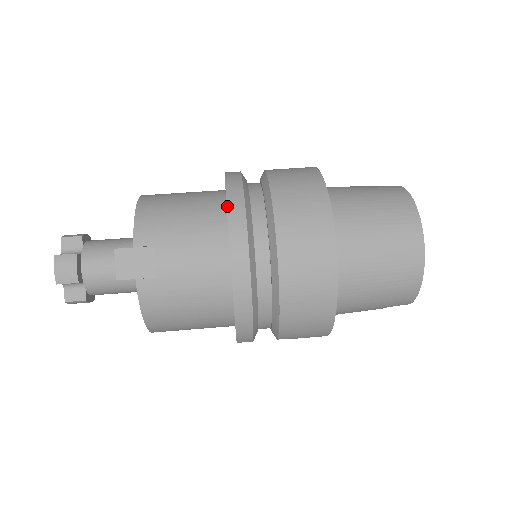
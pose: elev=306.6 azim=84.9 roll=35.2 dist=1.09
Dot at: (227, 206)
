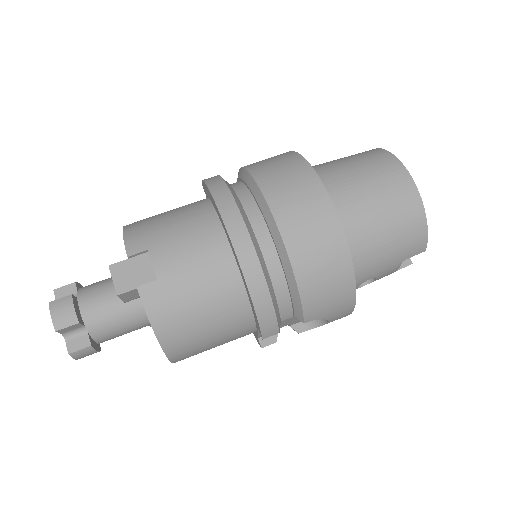
Dot at: (210, 191)
